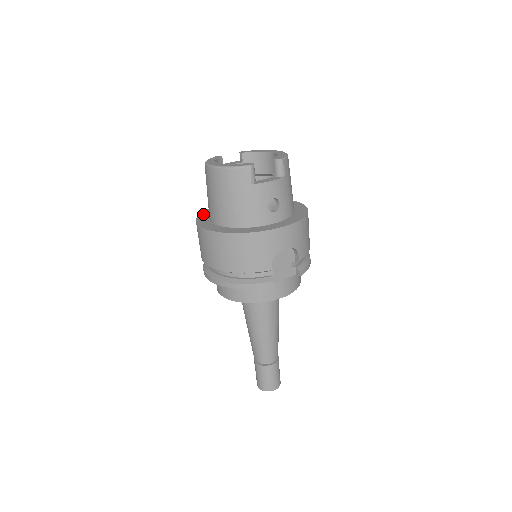
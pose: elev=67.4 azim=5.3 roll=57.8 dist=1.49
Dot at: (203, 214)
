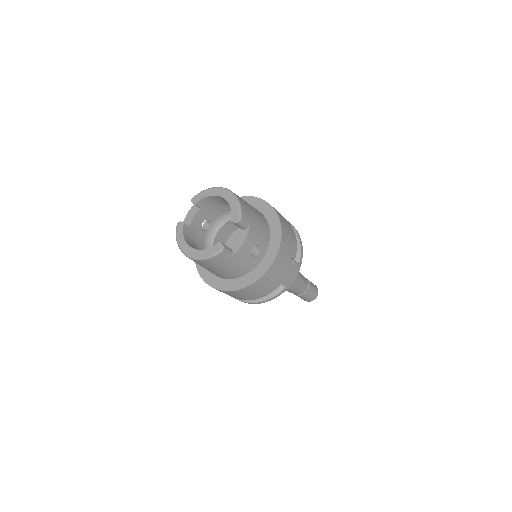
Dot at: occluded
